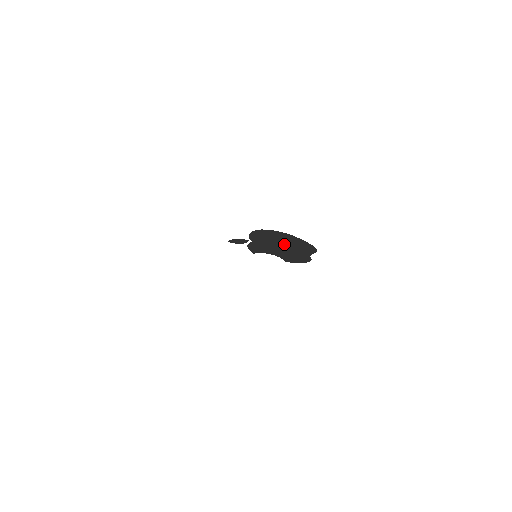
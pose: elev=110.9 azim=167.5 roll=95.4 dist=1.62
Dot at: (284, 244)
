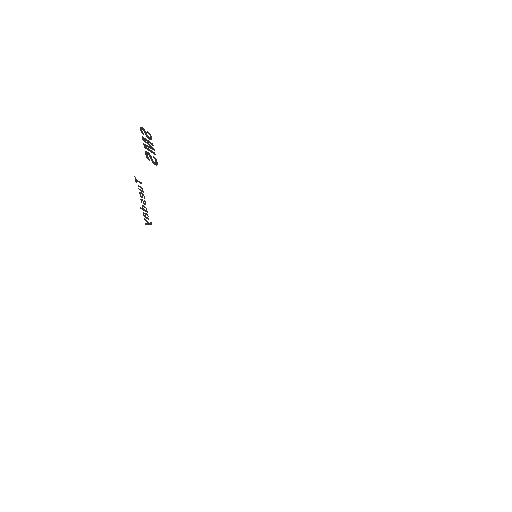
Dot at: occluded
